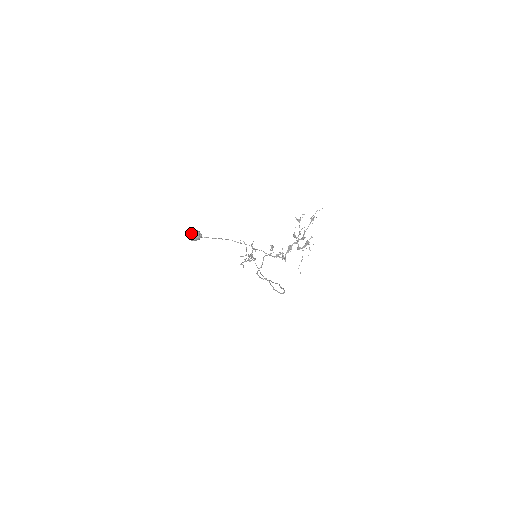
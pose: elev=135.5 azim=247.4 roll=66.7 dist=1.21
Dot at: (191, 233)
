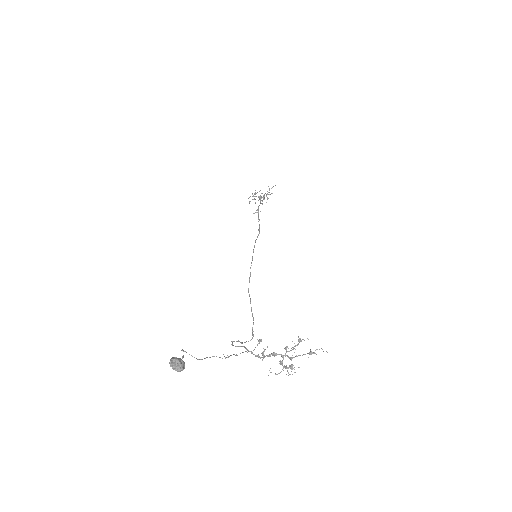
Dot at: (174, 364)
